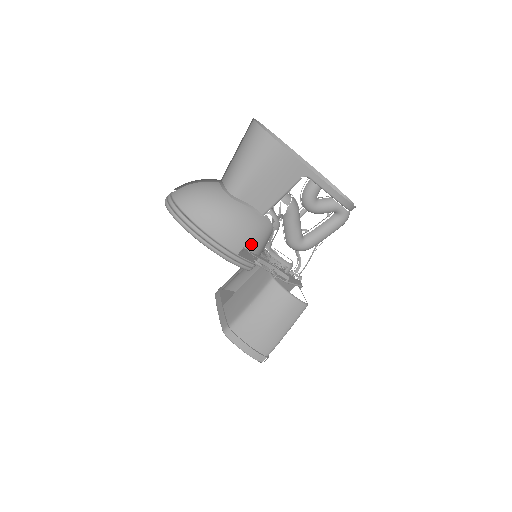
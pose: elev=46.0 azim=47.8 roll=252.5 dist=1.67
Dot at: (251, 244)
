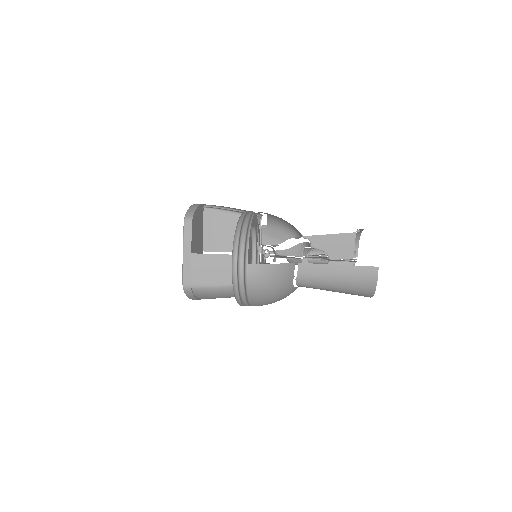
Dot at: occluded
